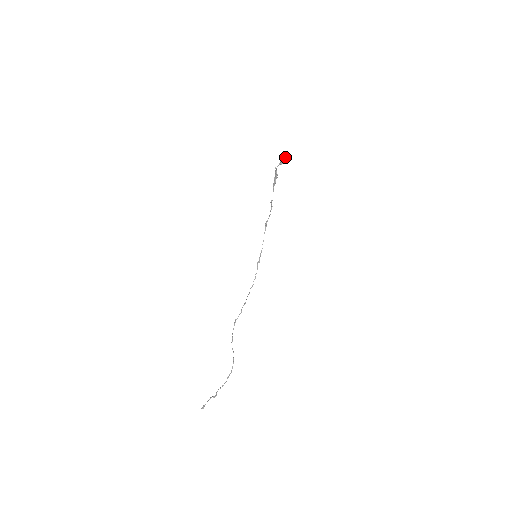
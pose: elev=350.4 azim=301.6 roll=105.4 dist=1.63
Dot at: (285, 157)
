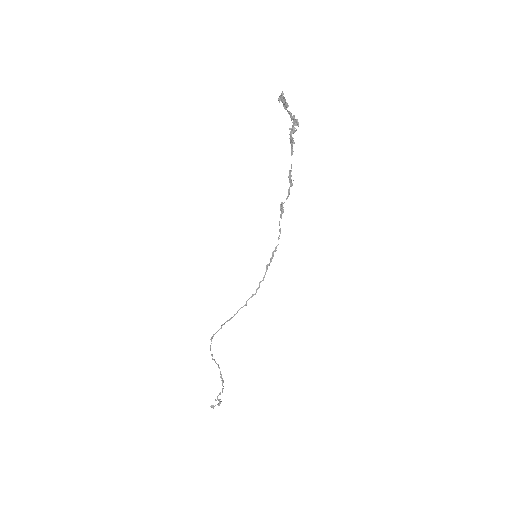
Dot at: (280, 96)
